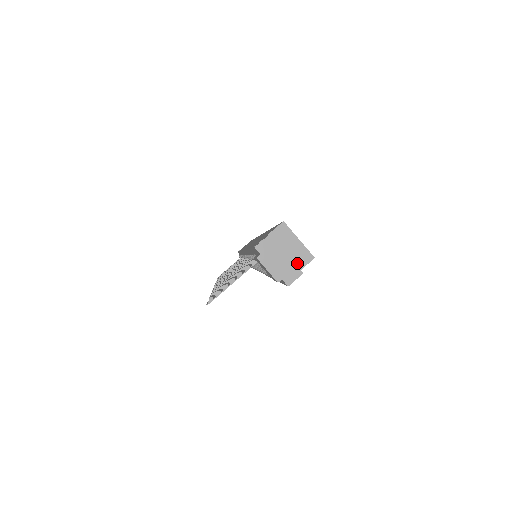
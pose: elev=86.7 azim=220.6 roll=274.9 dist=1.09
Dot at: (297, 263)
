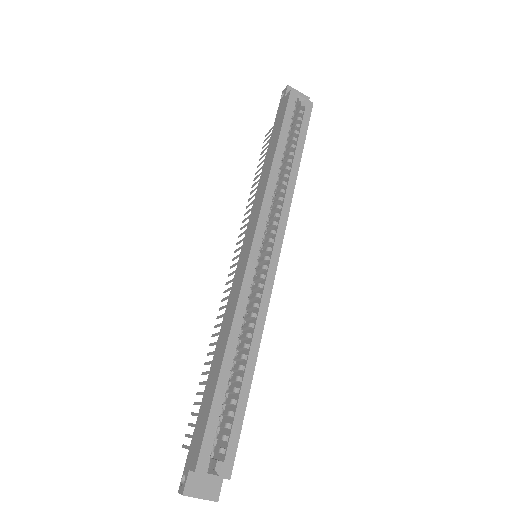
Dot at: occluded
